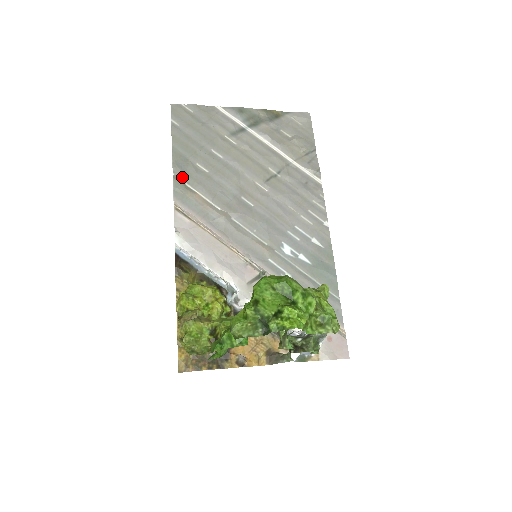
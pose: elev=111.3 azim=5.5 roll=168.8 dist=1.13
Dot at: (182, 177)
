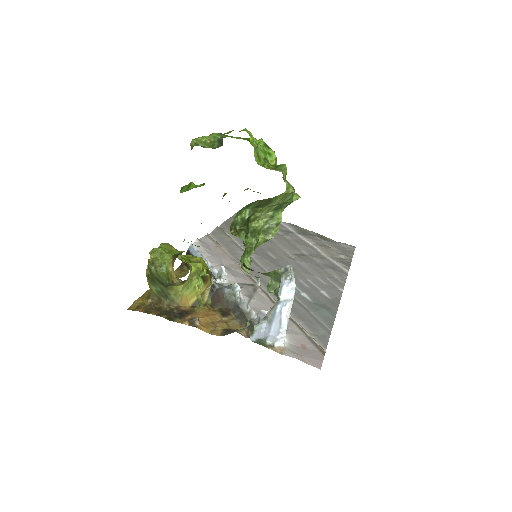
Dot at: (225, 229)
